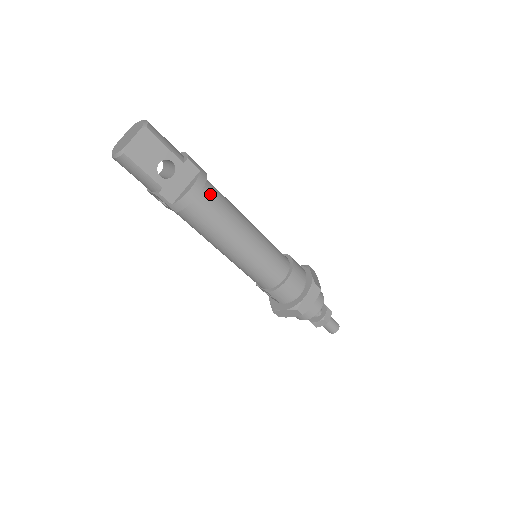
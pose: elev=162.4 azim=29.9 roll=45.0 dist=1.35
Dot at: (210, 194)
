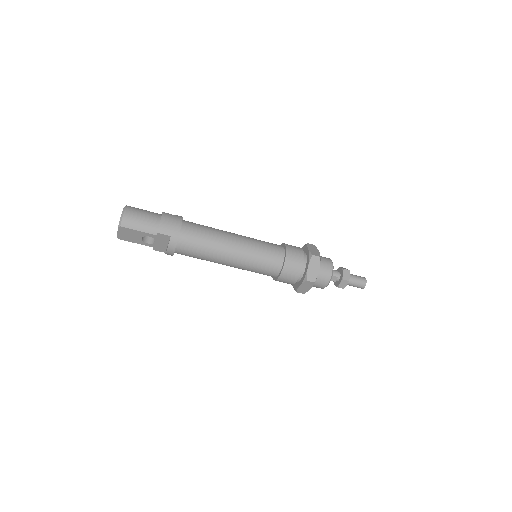
Dot at: (185, 246)
